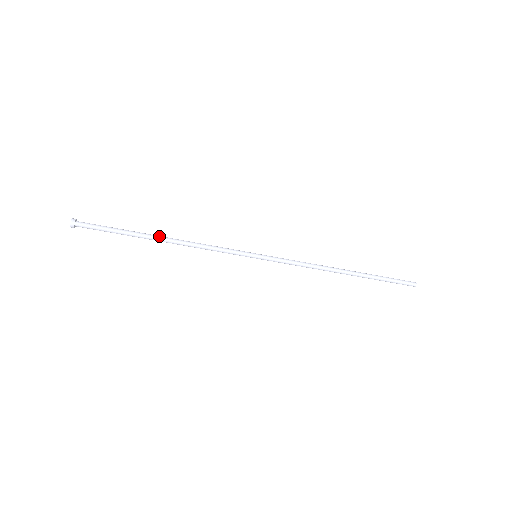
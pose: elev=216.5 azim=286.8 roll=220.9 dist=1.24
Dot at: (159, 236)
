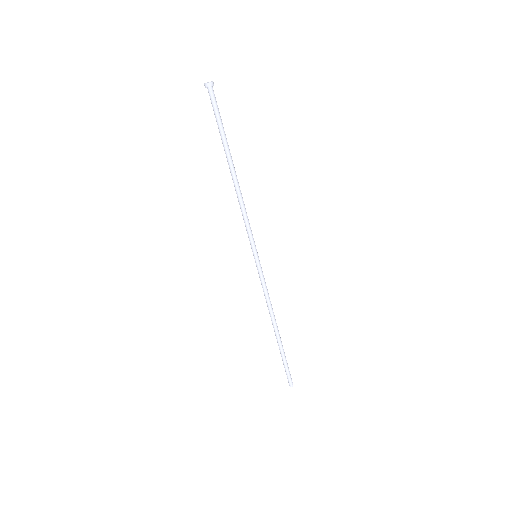
Dot at: (234, 168)
